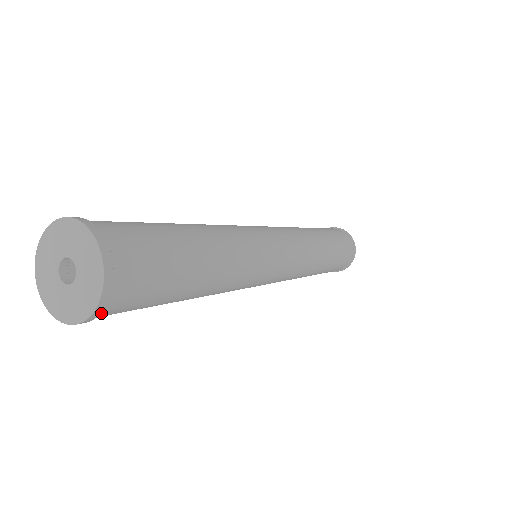
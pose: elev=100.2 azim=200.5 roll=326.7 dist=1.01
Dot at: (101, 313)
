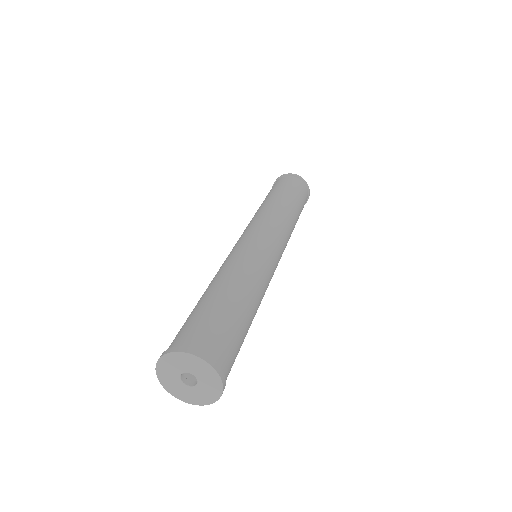
Dot at: occluded
